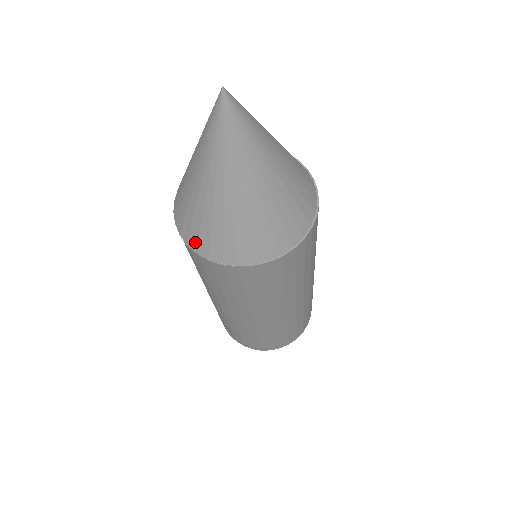
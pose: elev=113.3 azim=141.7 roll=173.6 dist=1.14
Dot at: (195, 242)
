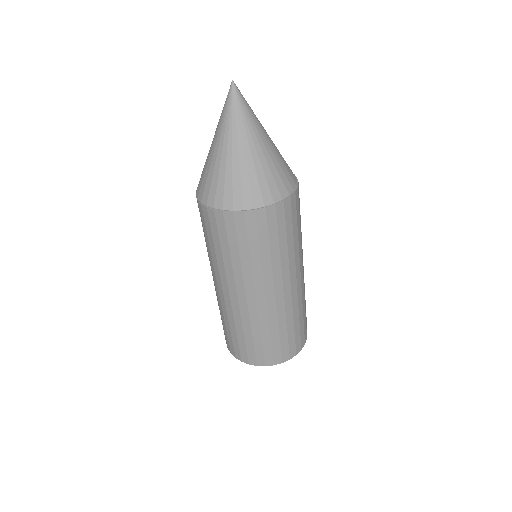
Dot at: (199, 190)
